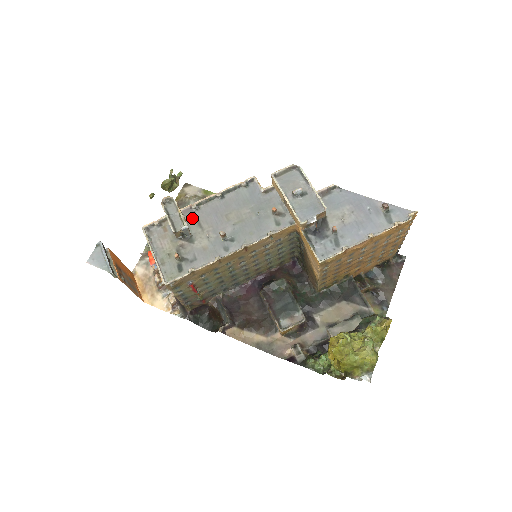
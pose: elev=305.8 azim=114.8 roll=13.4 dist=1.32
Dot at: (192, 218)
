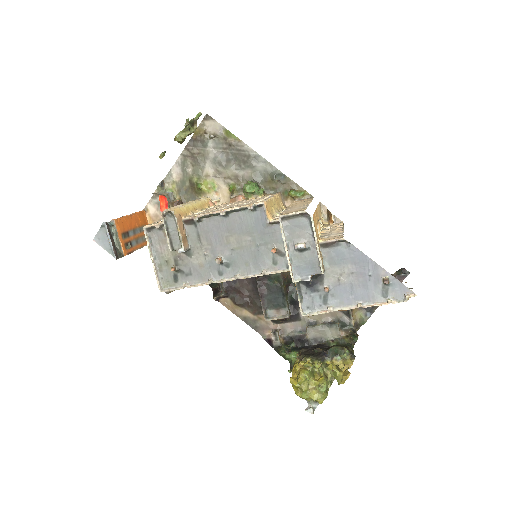
Dot at: (193, 230)
